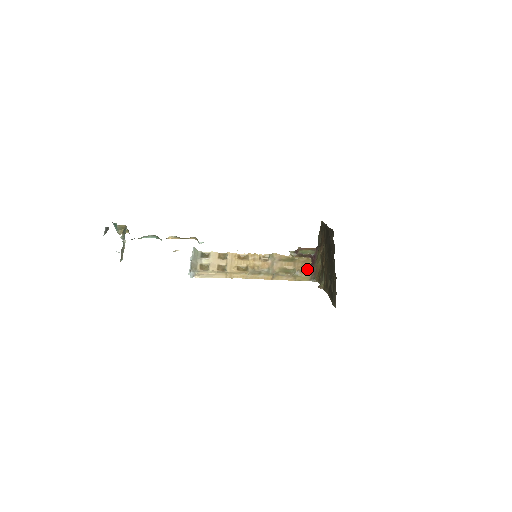
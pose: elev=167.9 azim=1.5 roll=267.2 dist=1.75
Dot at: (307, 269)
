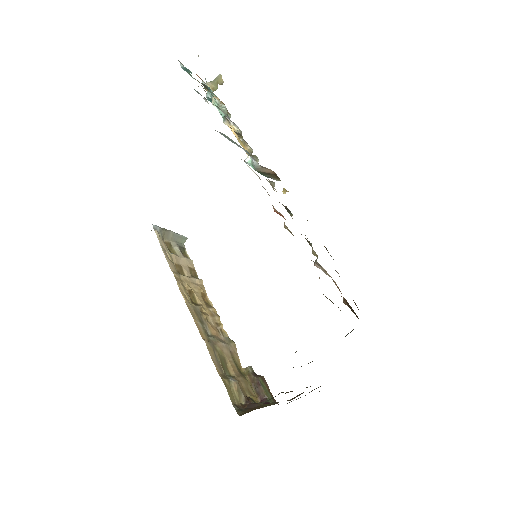
Dot at: (245, 396)
